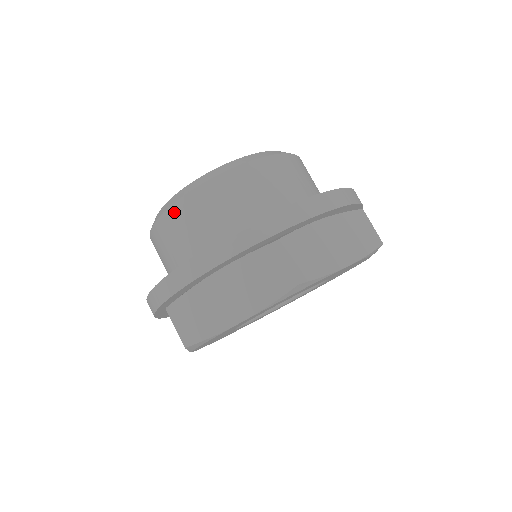
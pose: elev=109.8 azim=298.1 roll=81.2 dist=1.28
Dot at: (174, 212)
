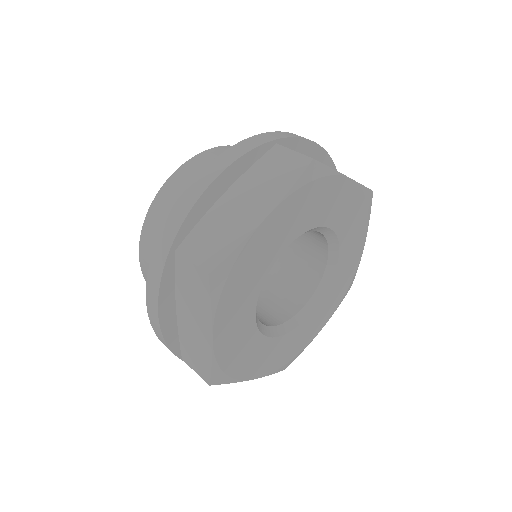
Dot at: (146, 277)
